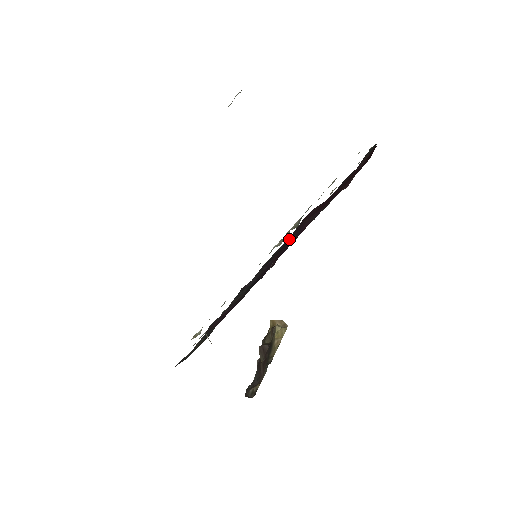
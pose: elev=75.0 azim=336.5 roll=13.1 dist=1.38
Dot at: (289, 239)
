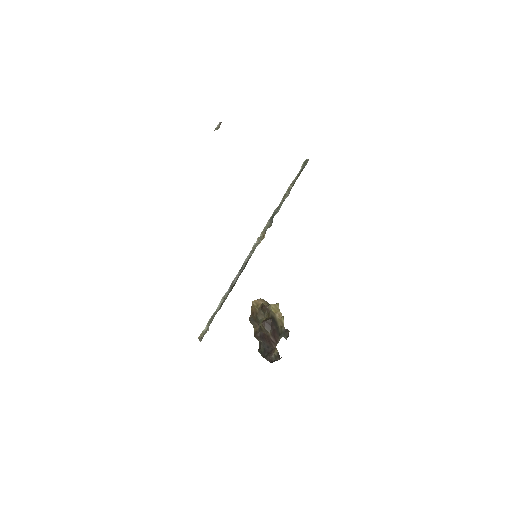
Dot at: occluded
